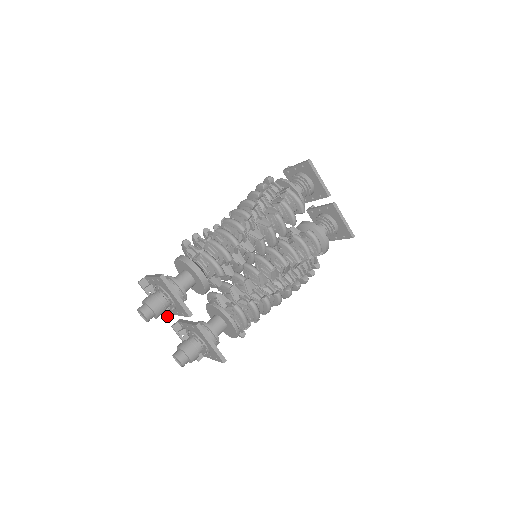
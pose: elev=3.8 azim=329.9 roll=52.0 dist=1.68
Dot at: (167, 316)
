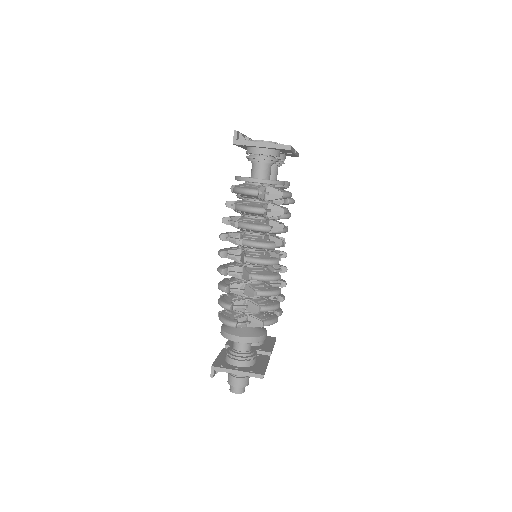
Dot at: occluded
